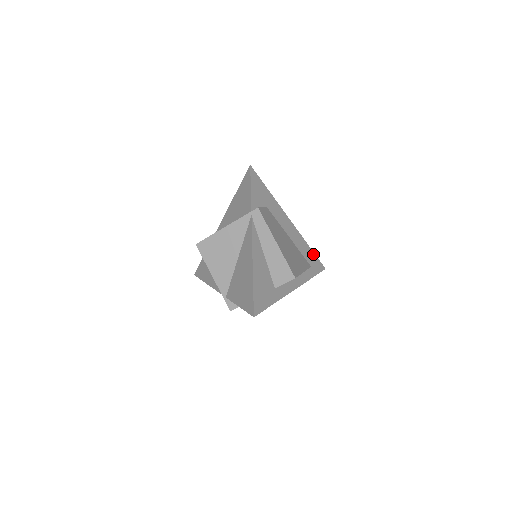
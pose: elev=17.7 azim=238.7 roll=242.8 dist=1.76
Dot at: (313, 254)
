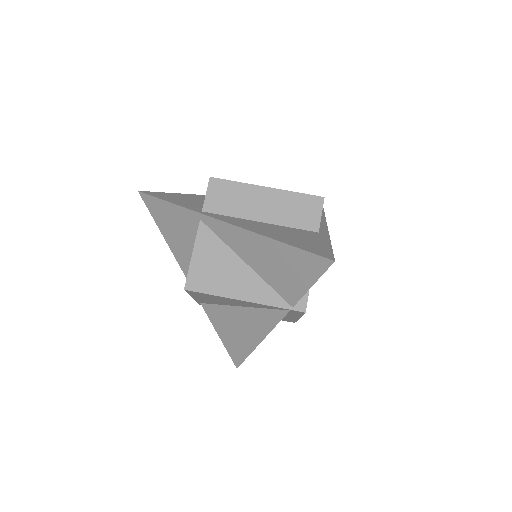
Dot at: occluded
